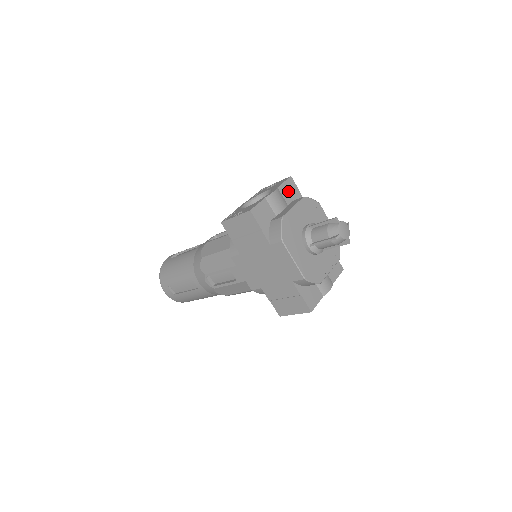
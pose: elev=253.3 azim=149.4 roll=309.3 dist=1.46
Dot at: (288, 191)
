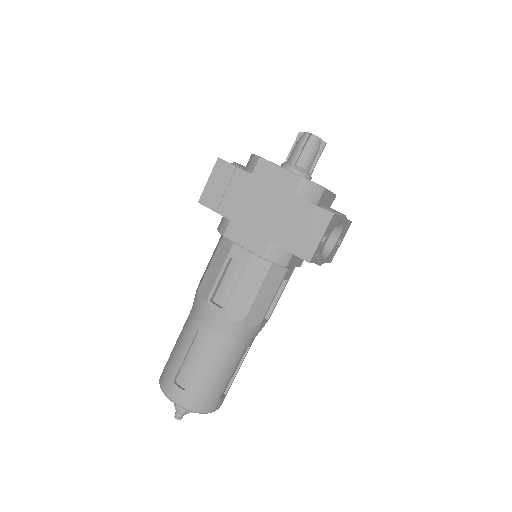
Dot at: occluded
